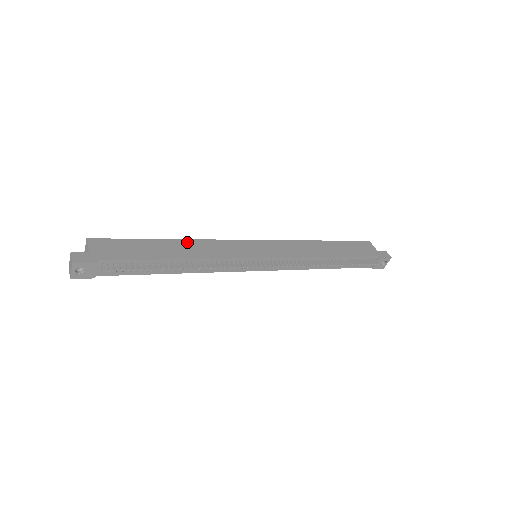
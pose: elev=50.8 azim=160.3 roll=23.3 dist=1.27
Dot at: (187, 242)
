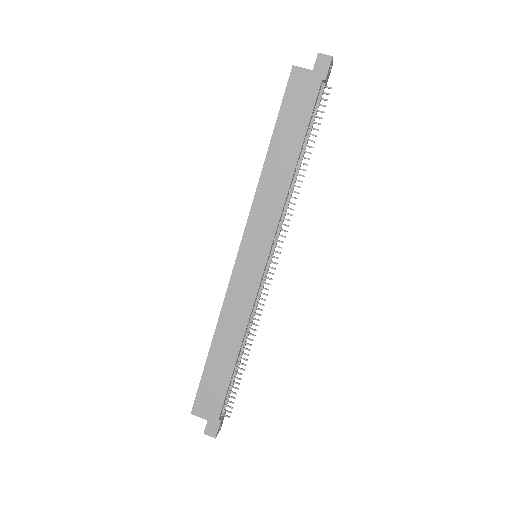
Dot at: (220, 330)
